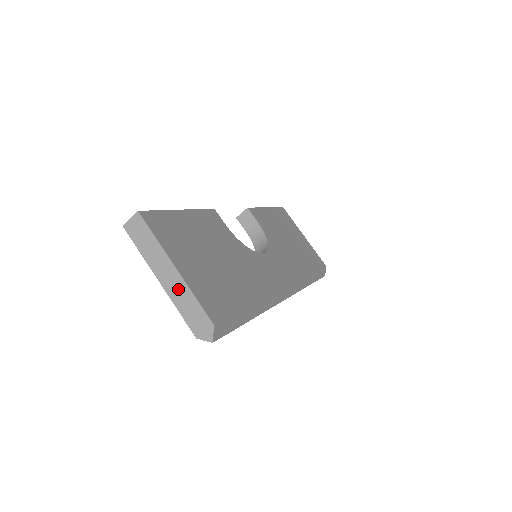
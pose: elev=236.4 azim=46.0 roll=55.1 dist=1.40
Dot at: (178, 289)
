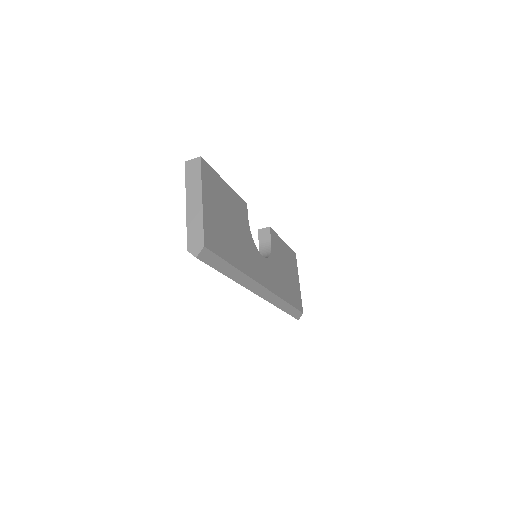
Dot at: (195, 214)
